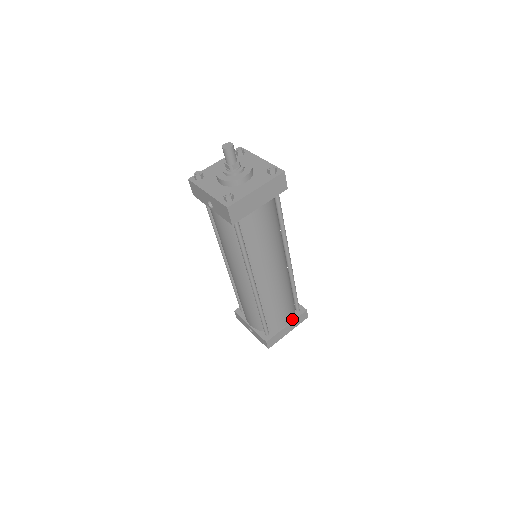
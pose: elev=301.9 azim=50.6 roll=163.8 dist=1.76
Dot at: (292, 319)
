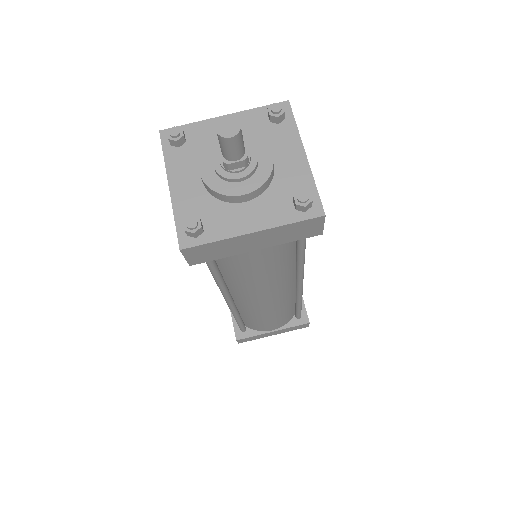
Dot at: (284, 326)
